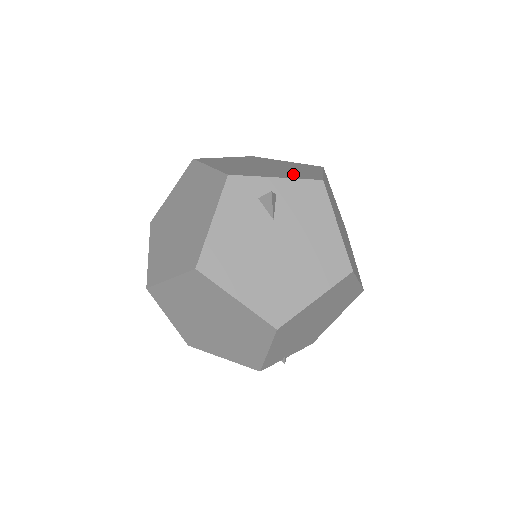
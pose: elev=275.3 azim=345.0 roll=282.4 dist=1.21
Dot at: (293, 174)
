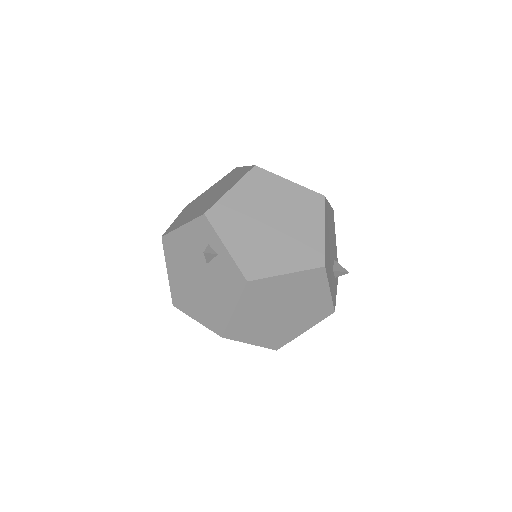
Dot at: (253, 254)
